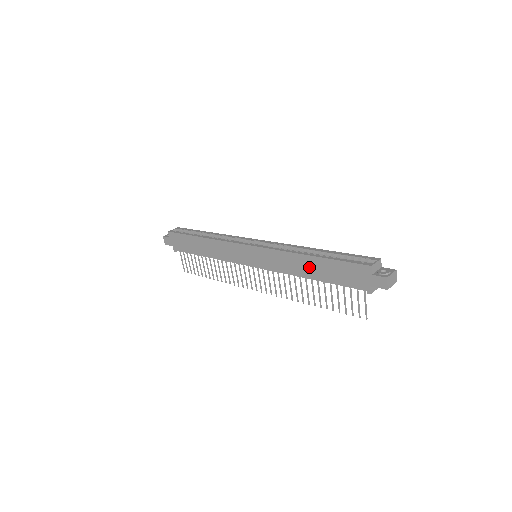
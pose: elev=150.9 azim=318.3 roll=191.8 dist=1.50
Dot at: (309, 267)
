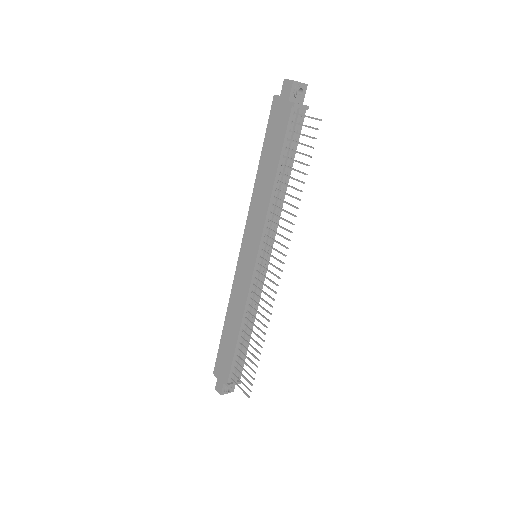
Dot at: (265, 175)
